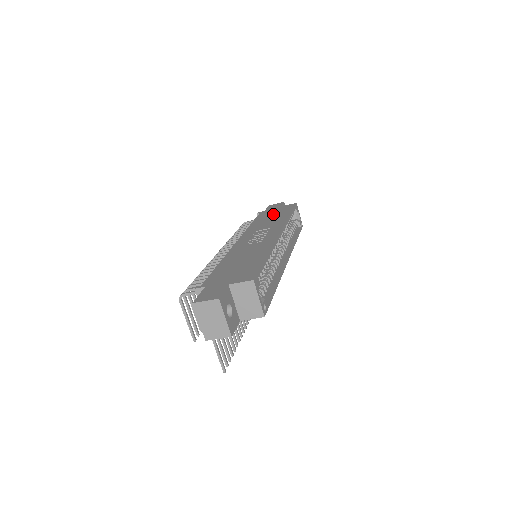
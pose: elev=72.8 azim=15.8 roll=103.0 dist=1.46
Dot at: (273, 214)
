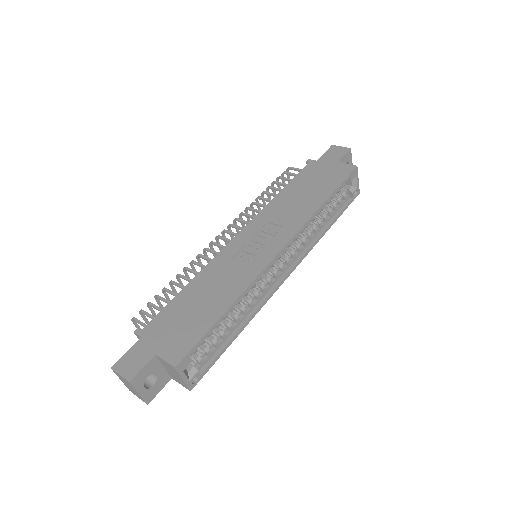
Dot at: (314, 182)
